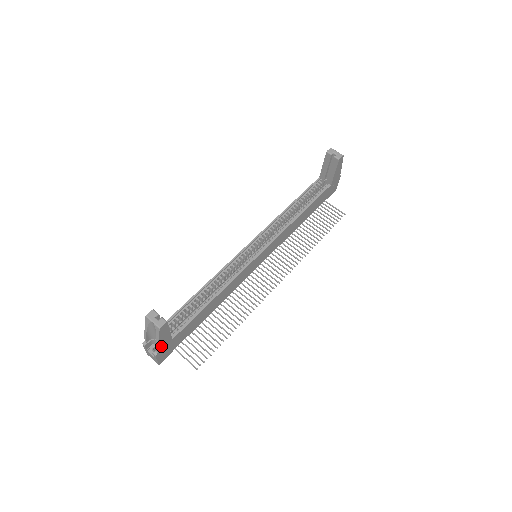
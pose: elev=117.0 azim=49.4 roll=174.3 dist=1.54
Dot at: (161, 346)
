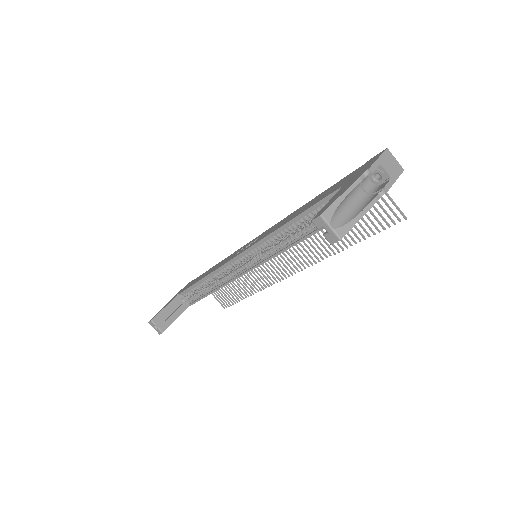
Dot at: occluded
